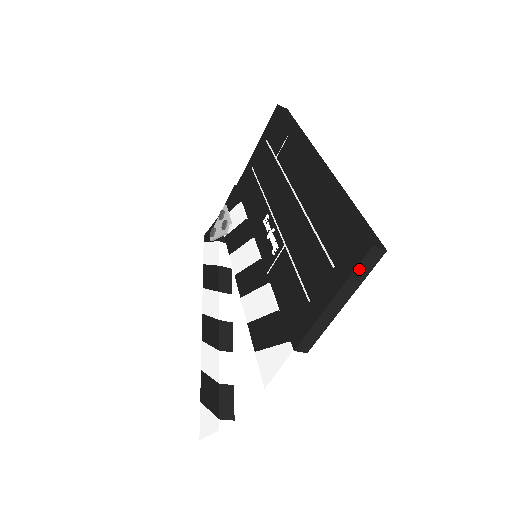
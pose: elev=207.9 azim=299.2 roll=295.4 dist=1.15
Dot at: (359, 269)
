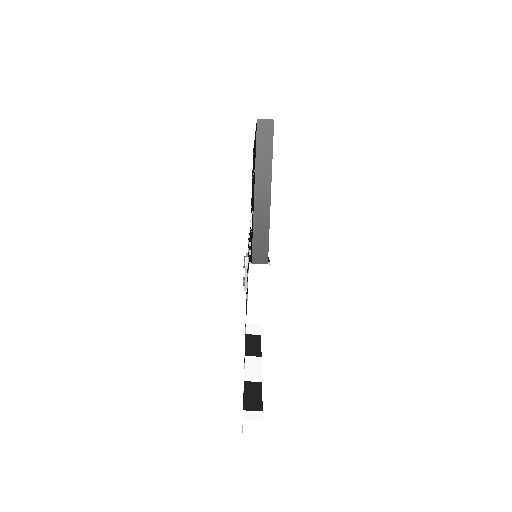
Dot at: (260, 147)
